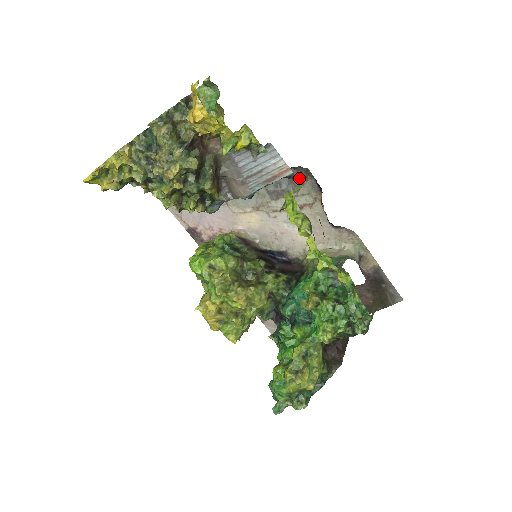
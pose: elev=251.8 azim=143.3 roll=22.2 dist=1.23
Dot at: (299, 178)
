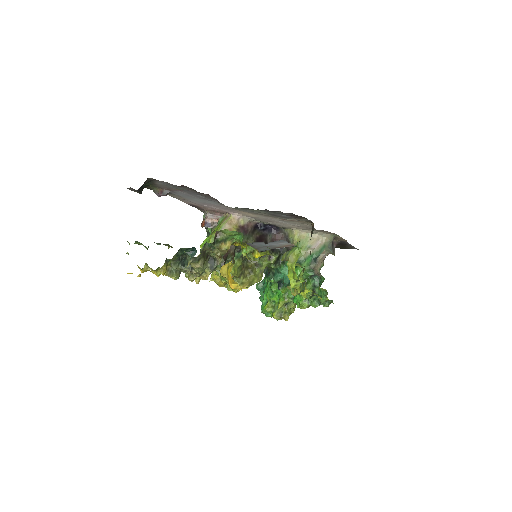
Dot at: (297, 216)
